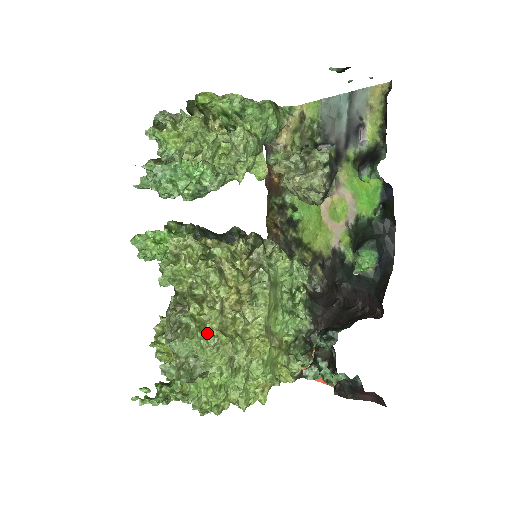
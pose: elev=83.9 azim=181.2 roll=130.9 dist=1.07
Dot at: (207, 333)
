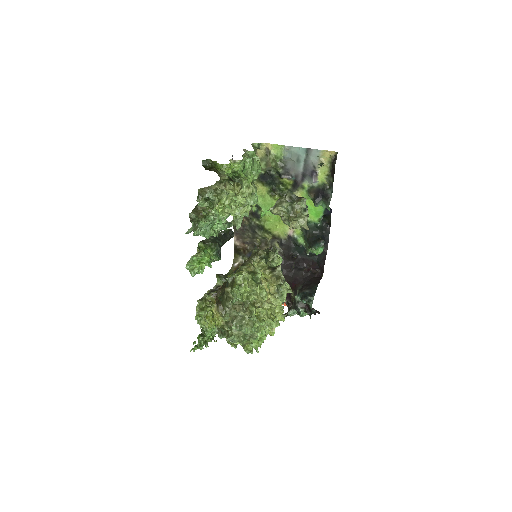
Dot at: (263, 321)
